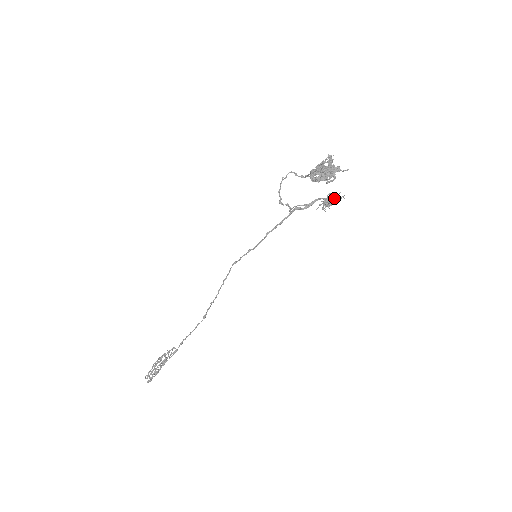
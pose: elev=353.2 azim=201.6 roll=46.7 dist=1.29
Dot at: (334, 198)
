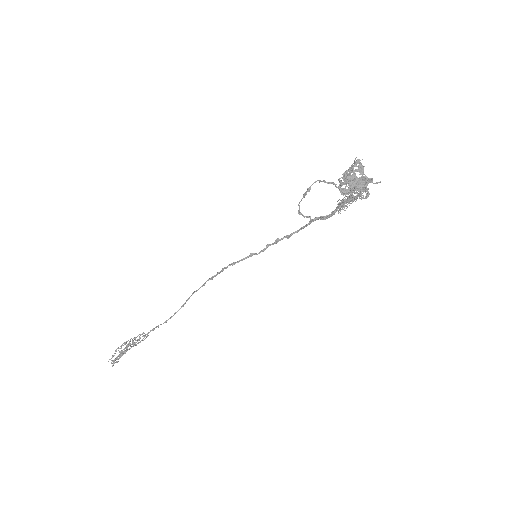
Dot at: (351, 200)
